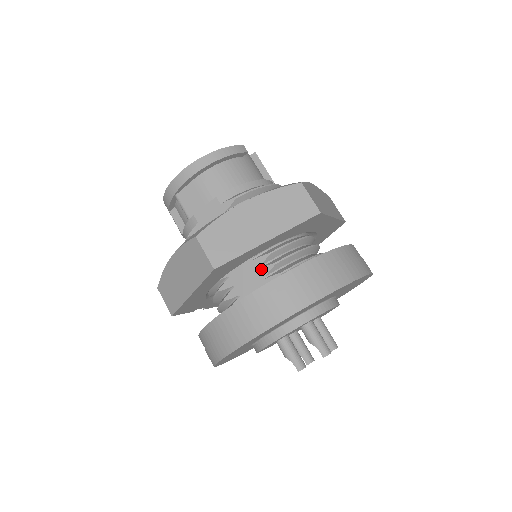
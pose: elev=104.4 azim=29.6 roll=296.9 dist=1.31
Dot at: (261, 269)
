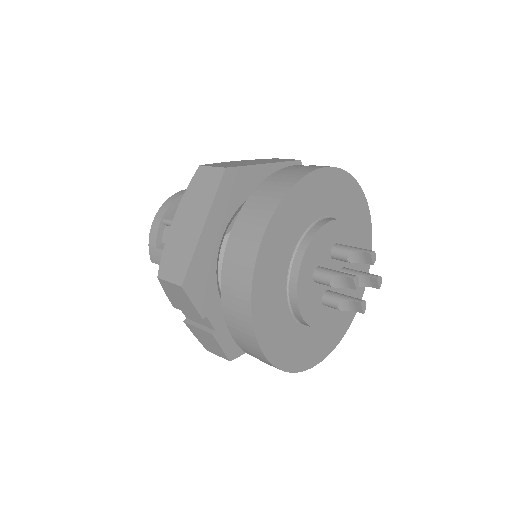
Dot at: occluded
